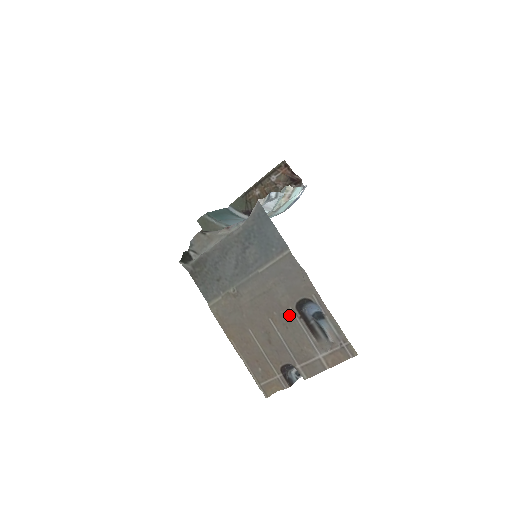
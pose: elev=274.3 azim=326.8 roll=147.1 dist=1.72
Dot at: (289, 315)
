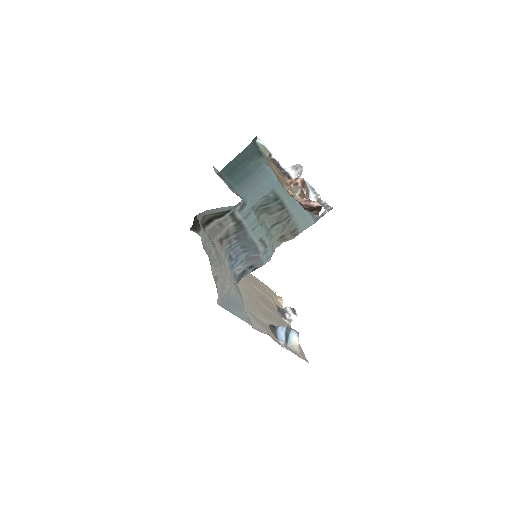
Dot at: (269, 318)
